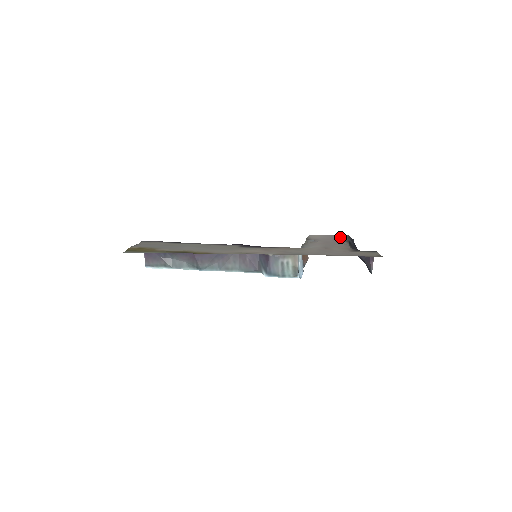
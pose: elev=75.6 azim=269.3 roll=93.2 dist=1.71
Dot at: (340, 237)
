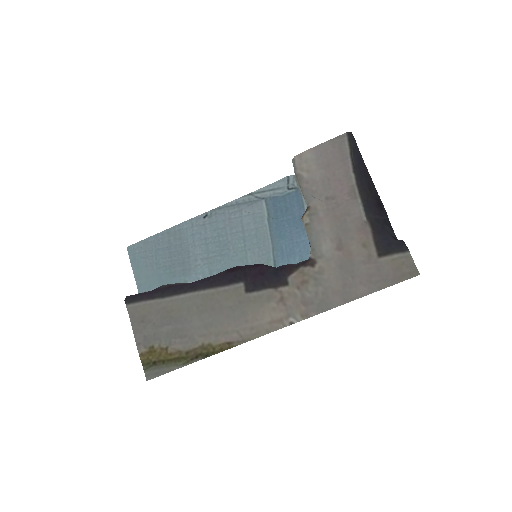
Dot at: (340, 158)
